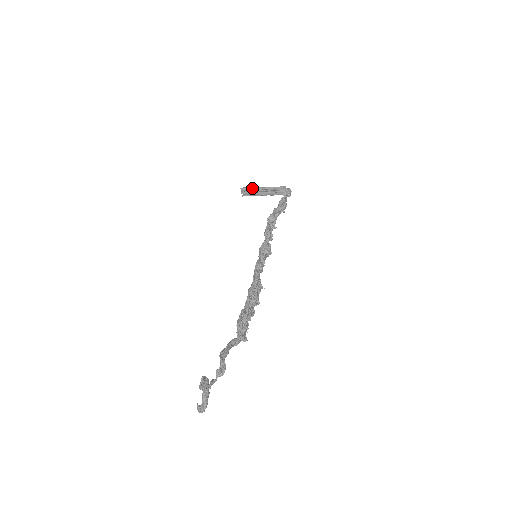
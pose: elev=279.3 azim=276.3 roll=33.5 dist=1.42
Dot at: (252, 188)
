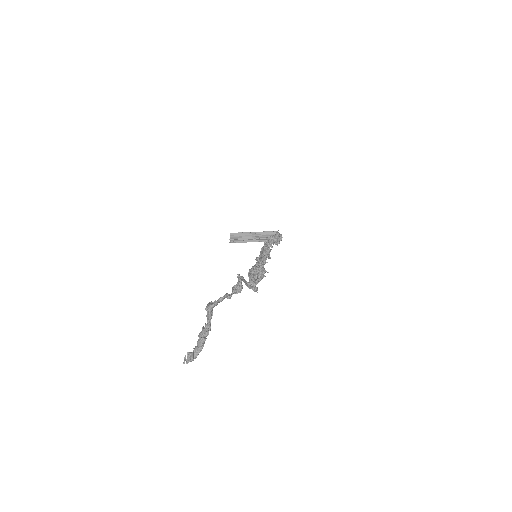
Dot at: (243, 233)
